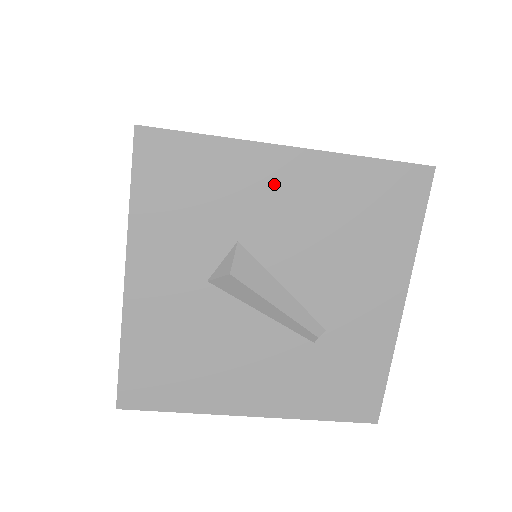
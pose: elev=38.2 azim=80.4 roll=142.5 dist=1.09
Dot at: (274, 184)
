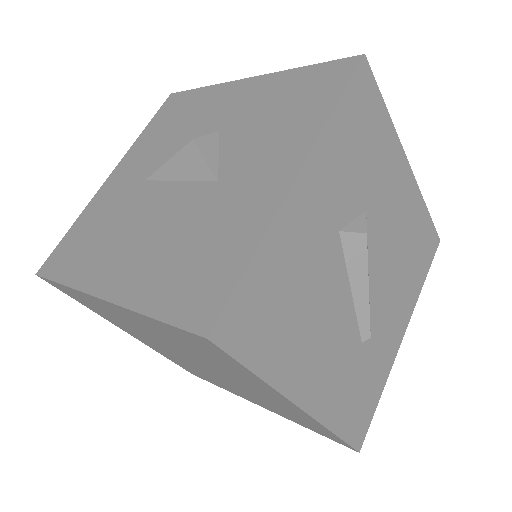
Dot at: (395, 183)
